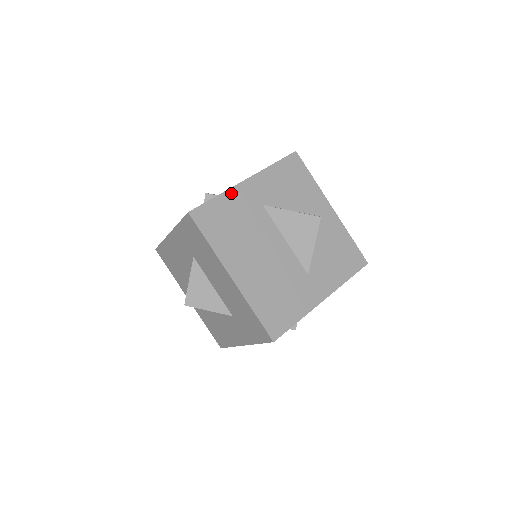
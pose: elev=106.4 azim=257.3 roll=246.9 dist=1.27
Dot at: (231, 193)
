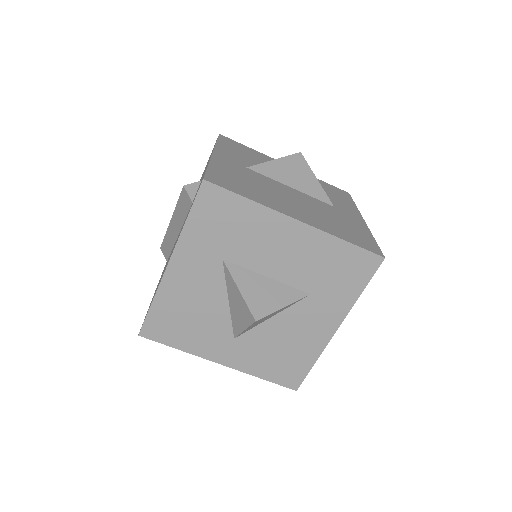
Dot at: (215, 162)
